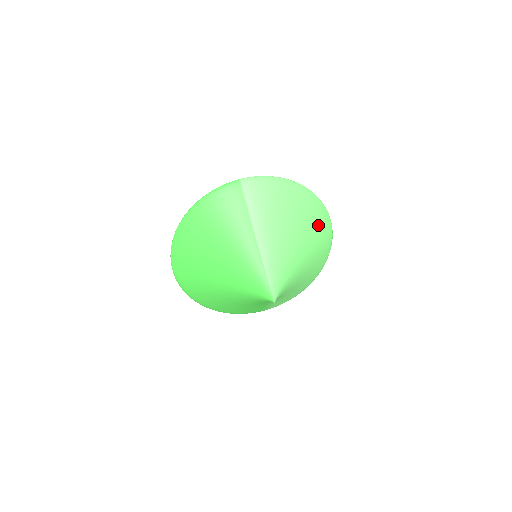
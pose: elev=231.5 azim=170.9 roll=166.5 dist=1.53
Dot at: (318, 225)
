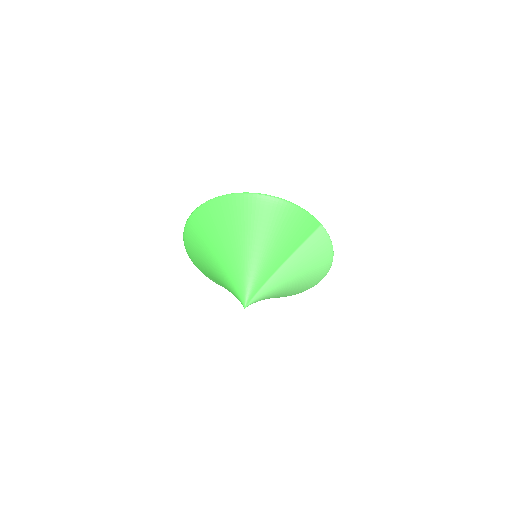
Dot at: (305, 287)
